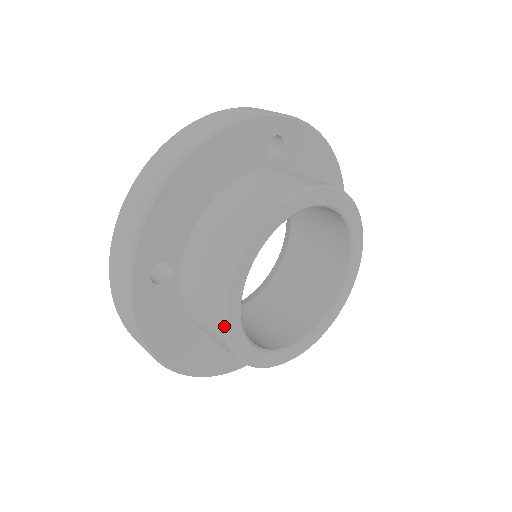
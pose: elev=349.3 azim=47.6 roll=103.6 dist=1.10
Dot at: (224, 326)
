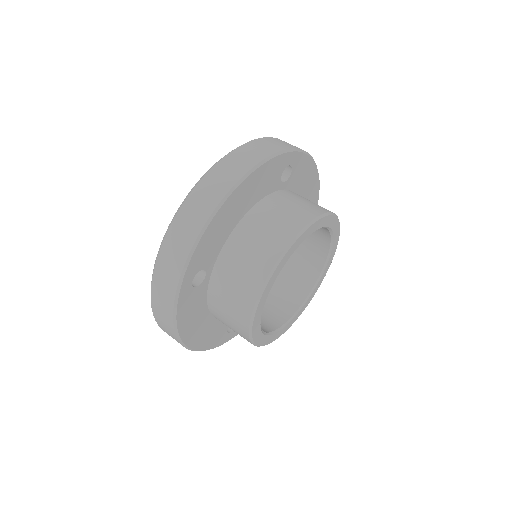
Dot at: (251, 322)
